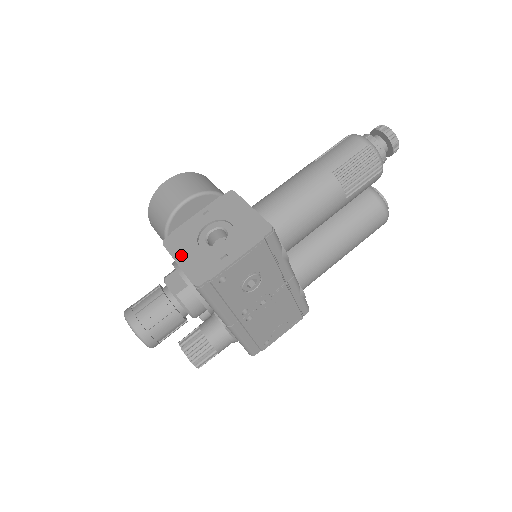
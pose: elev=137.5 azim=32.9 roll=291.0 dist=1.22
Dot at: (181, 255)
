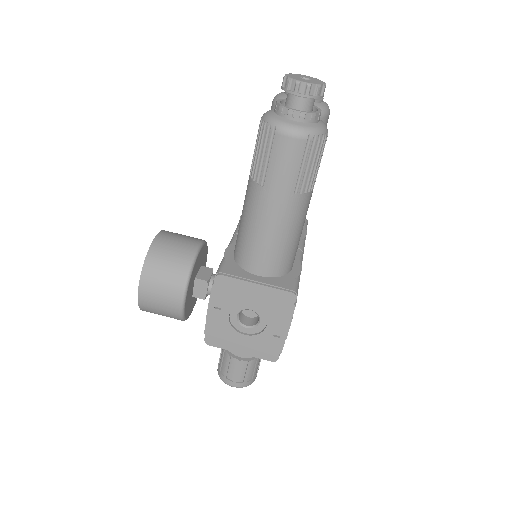
Dot at: (236, 347)
